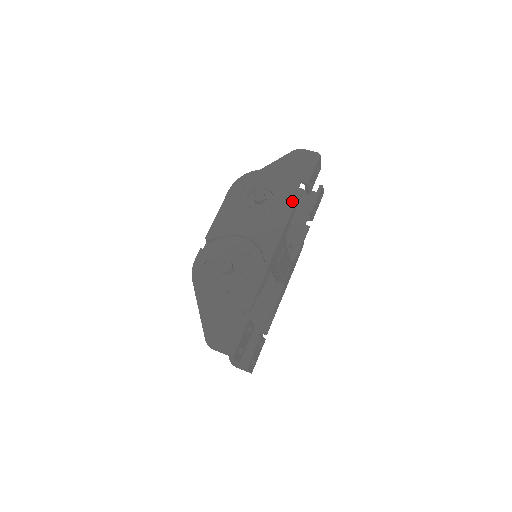
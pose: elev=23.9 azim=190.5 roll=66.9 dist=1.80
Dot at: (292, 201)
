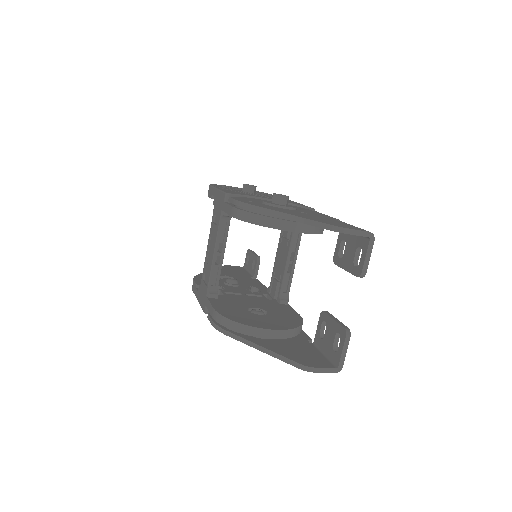
Dot at: occluded
